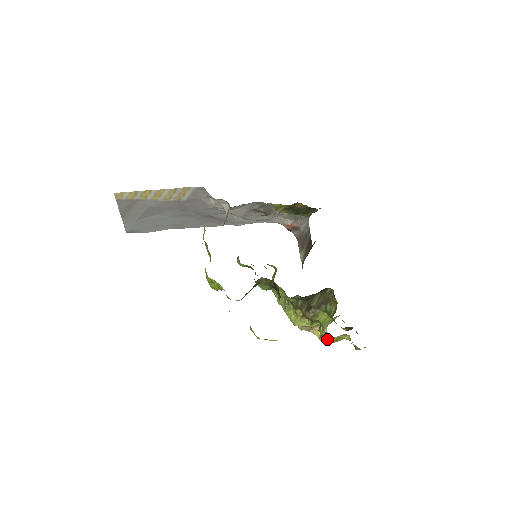
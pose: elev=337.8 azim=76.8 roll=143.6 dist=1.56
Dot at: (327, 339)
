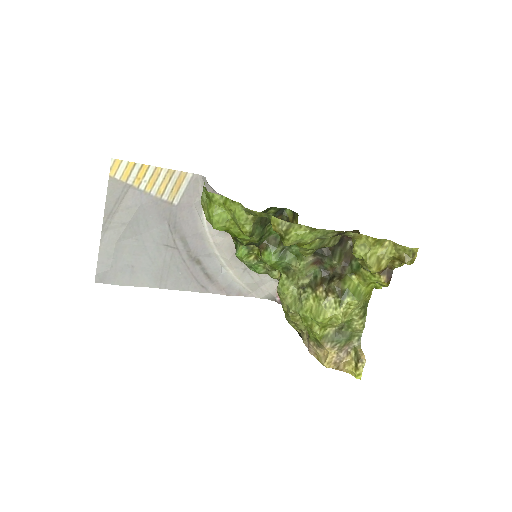
Dot at: (367, 257)
